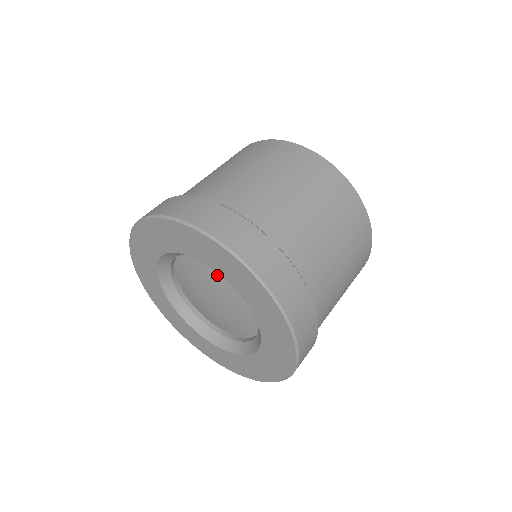
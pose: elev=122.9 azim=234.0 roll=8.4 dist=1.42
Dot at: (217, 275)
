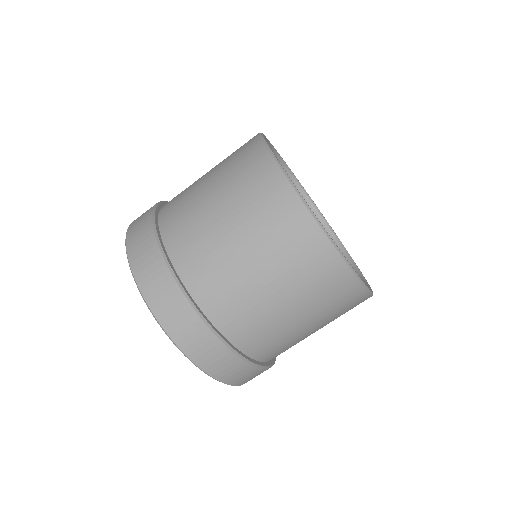
Dot at: occluded
